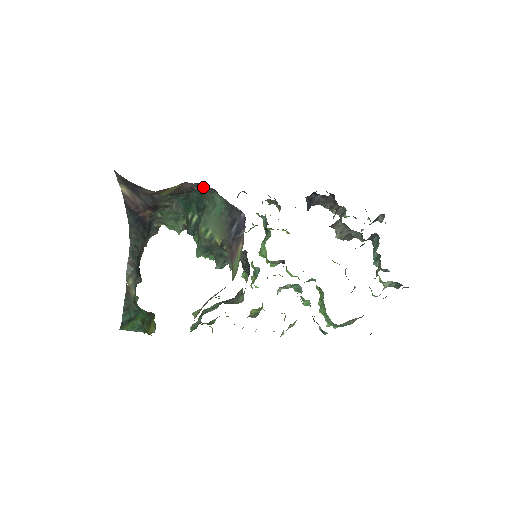
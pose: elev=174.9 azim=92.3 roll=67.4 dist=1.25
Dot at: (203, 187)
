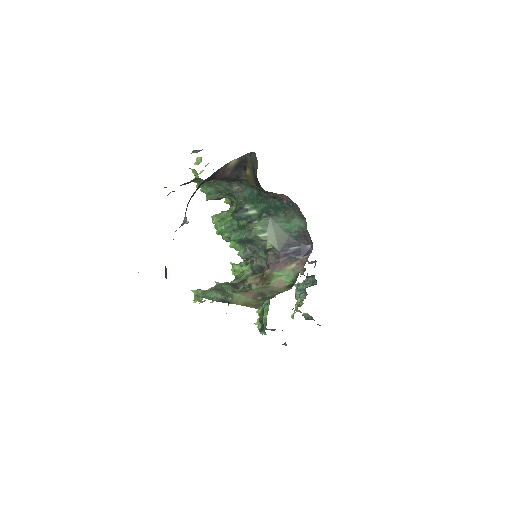
Dot at: (294, 207)
